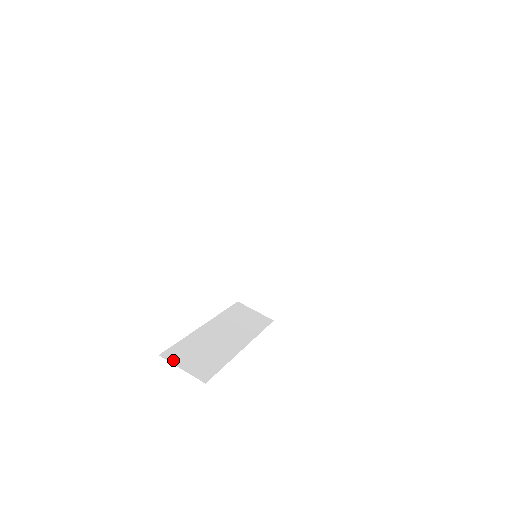
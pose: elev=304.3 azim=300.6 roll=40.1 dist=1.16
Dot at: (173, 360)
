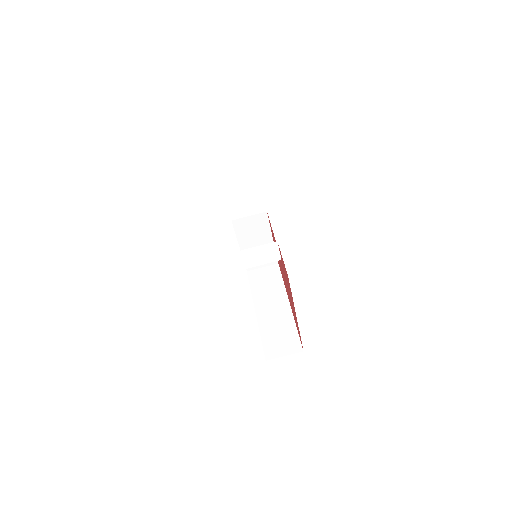
Dot at: (275, 355)
